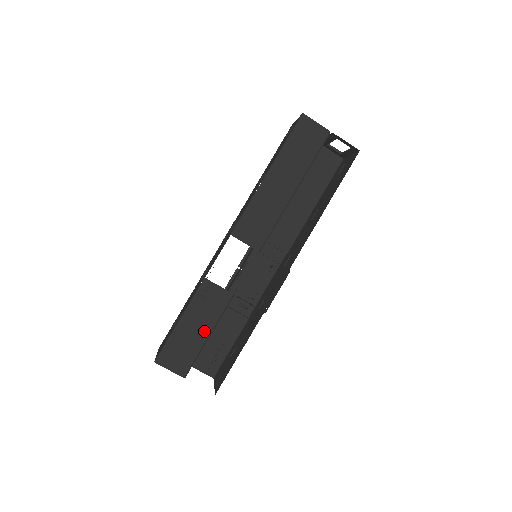
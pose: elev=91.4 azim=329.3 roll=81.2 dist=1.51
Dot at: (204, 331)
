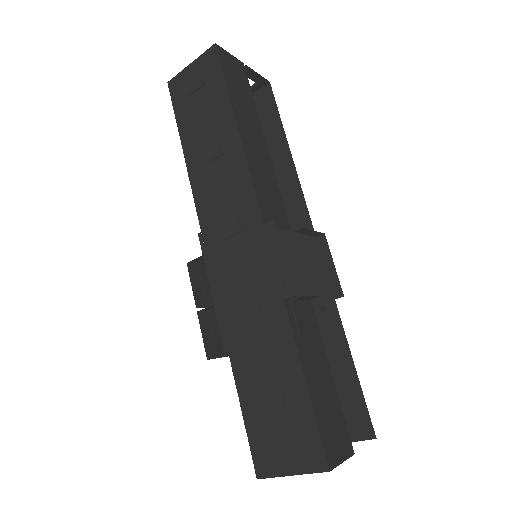
Dot at: (326, 372)
